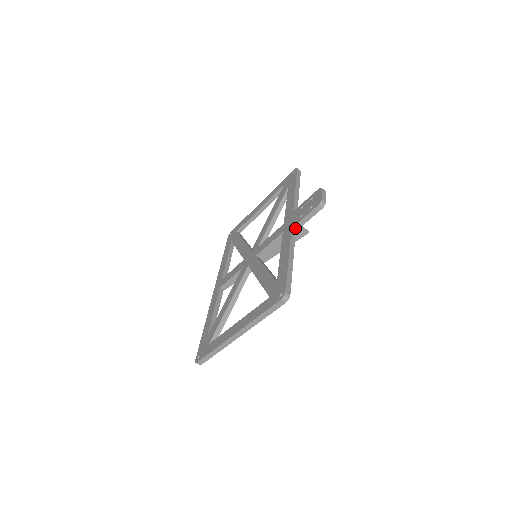
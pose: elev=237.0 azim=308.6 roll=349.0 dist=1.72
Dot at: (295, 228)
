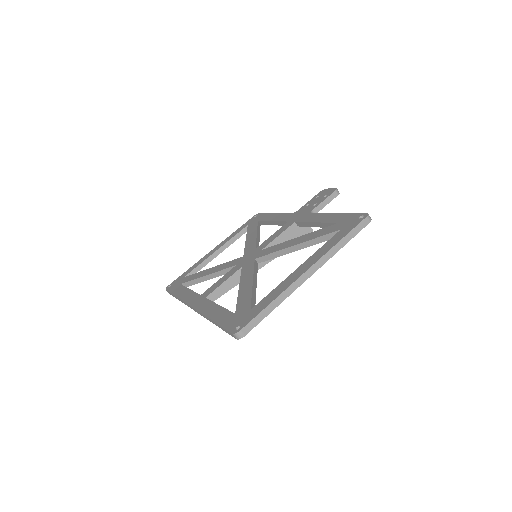
Dot at: occluded
